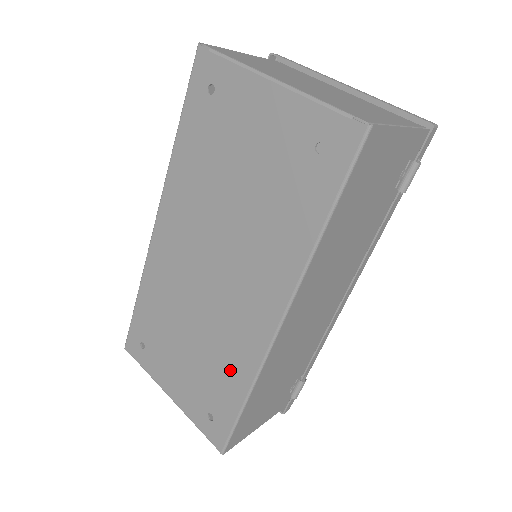
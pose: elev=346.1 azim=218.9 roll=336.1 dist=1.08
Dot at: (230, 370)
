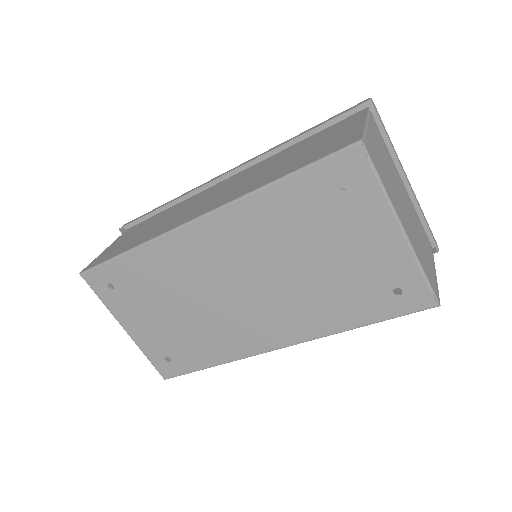
Dot at: (211, 347)
